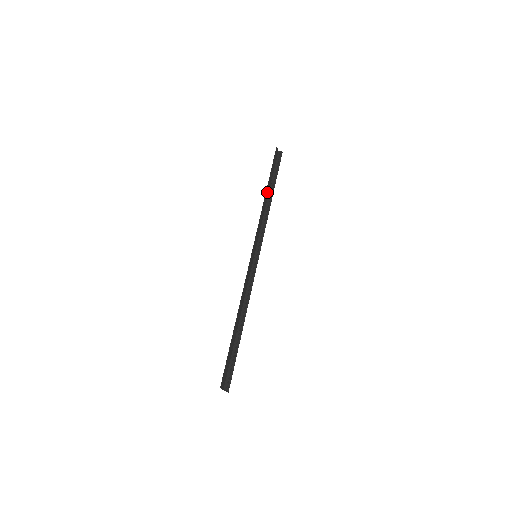
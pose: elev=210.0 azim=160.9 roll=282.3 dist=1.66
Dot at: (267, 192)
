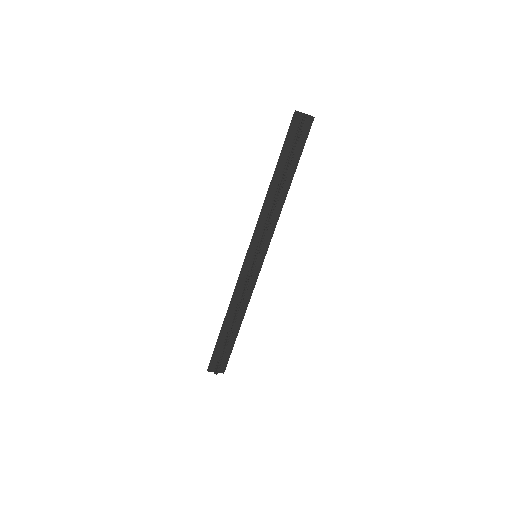
Dot at: (275, 179)
